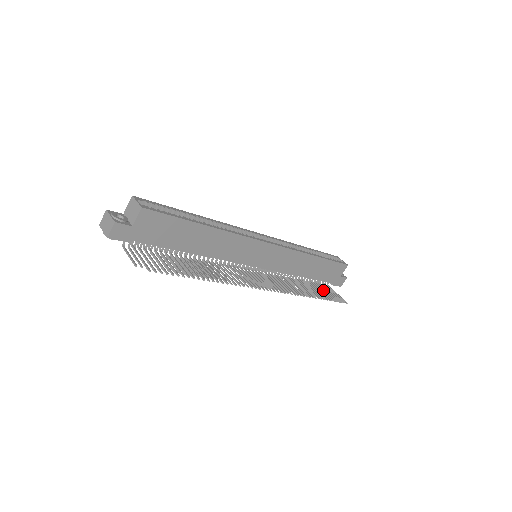
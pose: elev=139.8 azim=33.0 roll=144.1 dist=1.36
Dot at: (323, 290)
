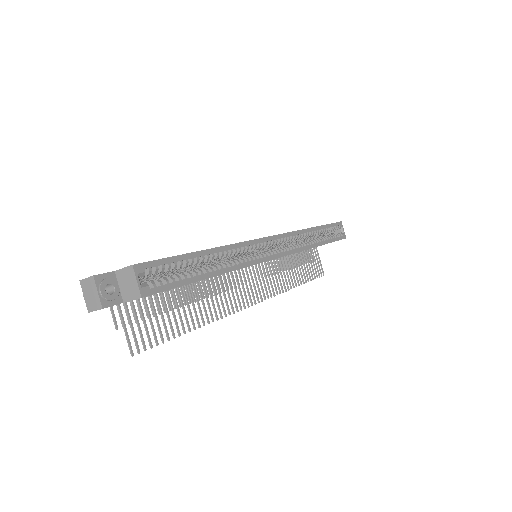
Dot at: (308, 261)
